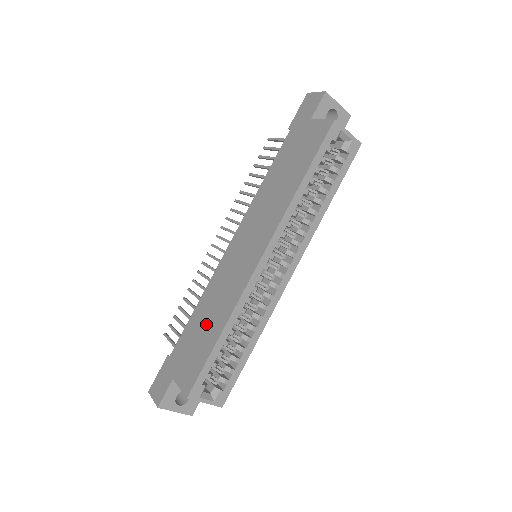
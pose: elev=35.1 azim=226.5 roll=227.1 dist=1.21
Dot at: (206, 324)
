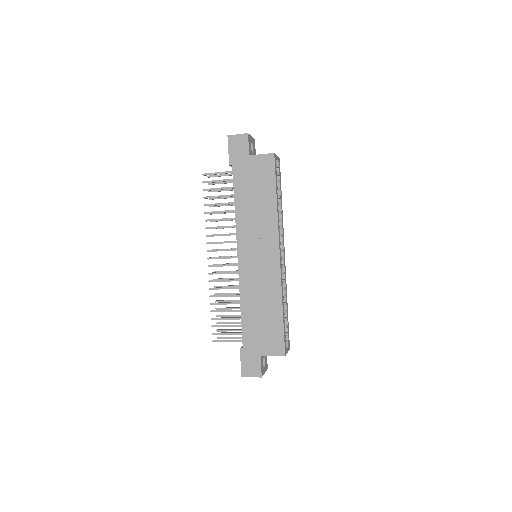
Dot at: (263, 313)
